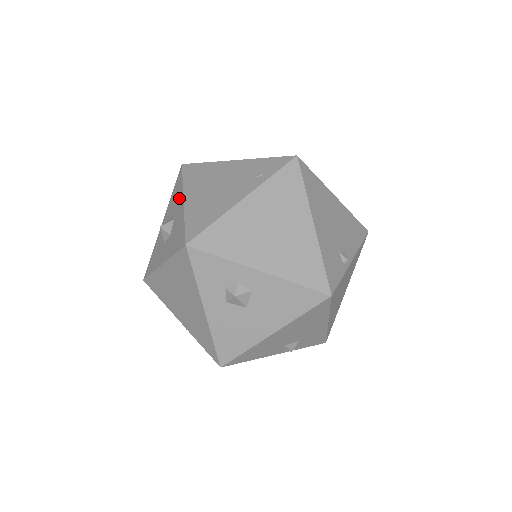
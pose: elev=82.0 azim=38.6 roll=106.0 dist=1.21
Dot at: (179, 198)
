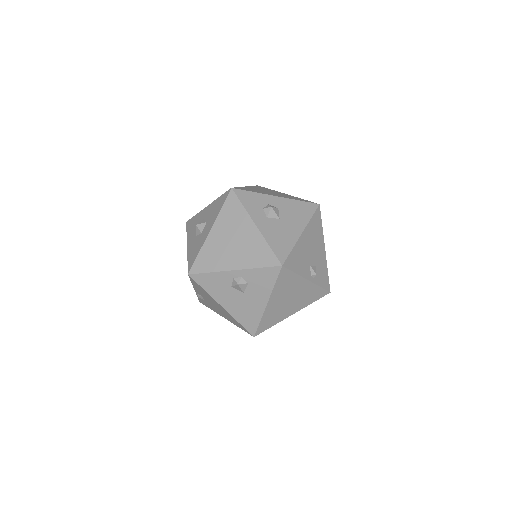
Dot at: (200, 215)
